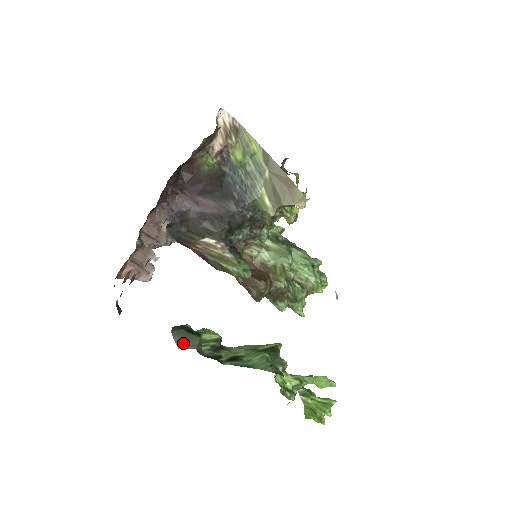
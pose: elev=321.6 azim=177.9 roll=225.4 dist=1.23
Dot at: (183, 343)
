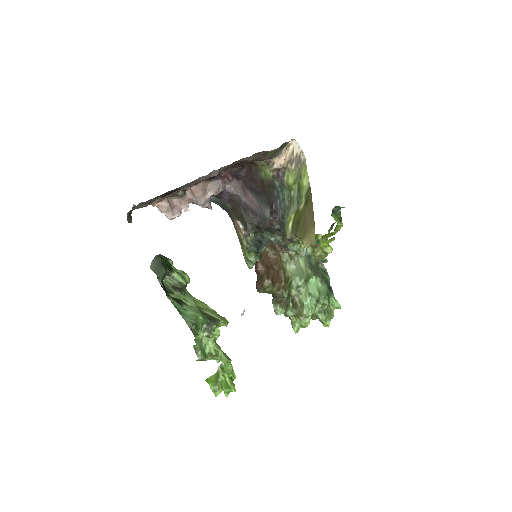
Dot at: (154, 266)
